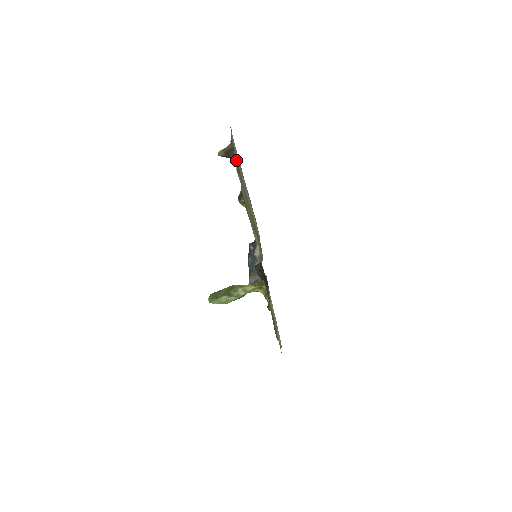
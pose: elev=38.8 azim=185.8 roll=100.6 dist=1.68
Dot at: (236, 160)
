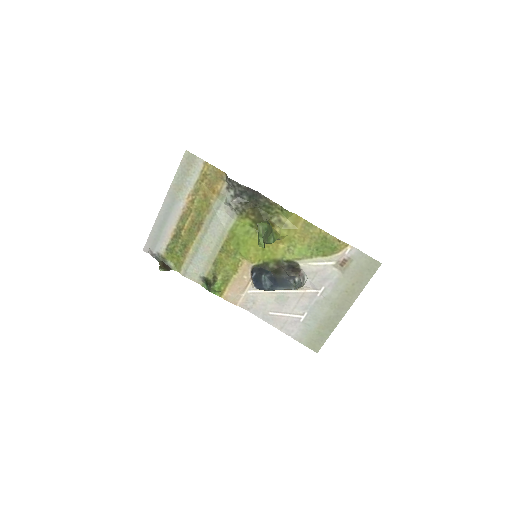
Dot at: (172, 260)
